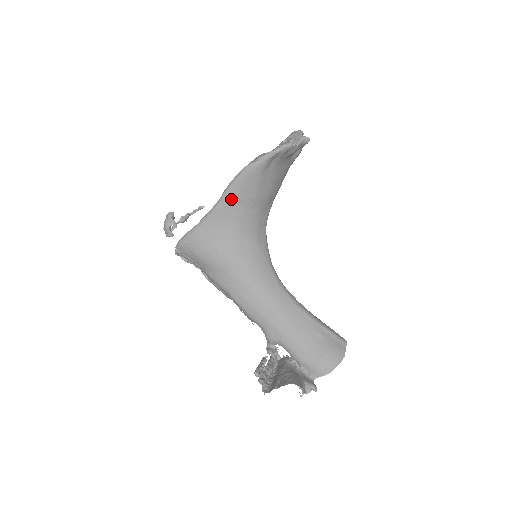
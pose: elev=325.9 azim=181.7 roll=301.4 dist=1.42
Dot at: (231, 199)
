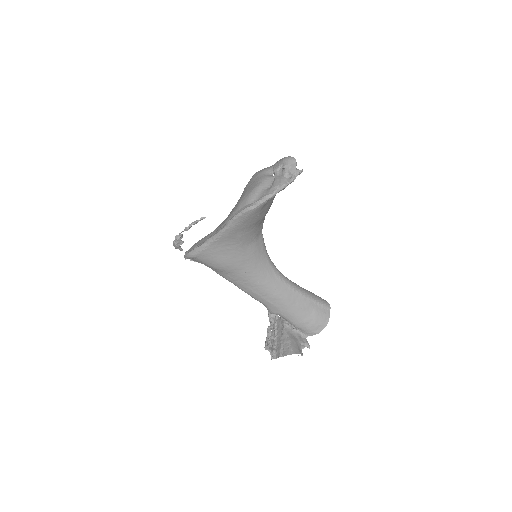
Dot at: (235, 228)
